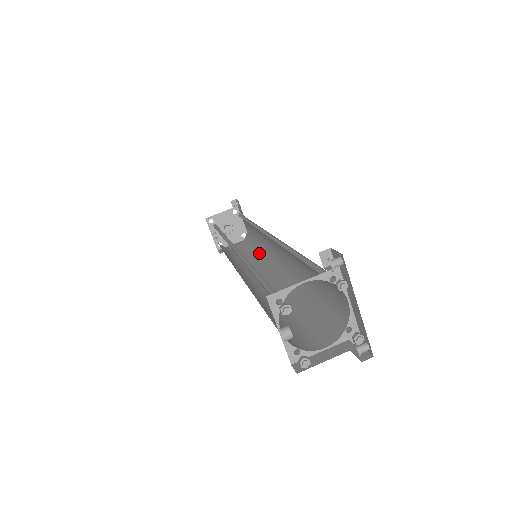
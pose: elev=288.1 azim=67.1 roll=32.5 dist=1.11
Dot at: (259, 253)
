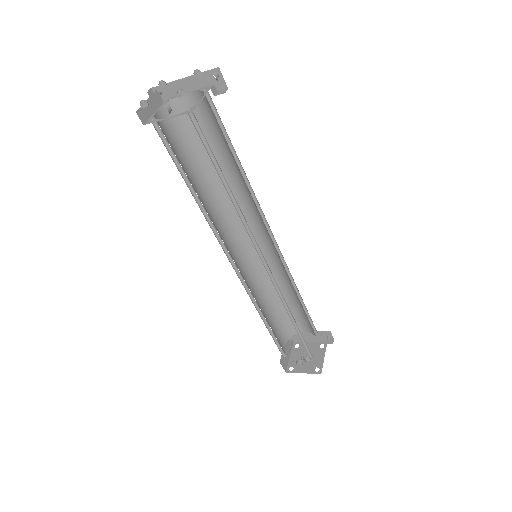
Dot at: (293, 289)
